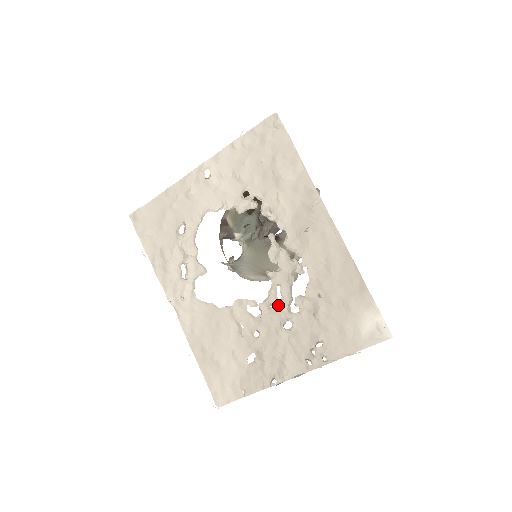
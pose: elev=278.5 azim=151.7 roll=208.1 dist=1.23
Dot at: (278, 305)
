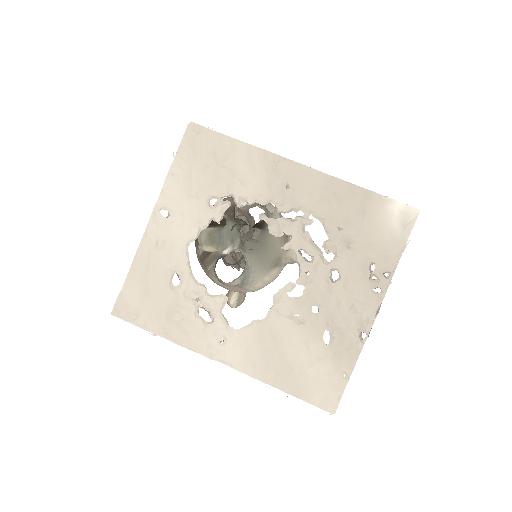
Dot at: (313, 267)
